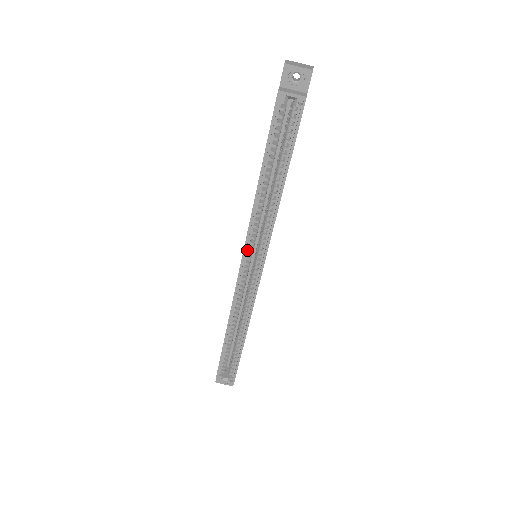
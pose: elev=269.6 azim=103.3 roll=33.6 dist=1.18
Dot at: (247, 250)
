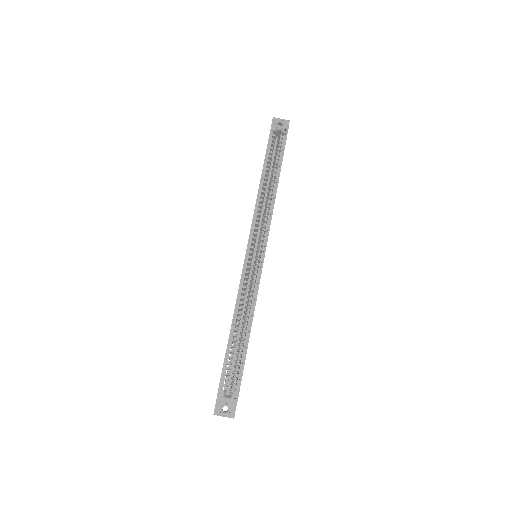
Dot at: (252, 234)
